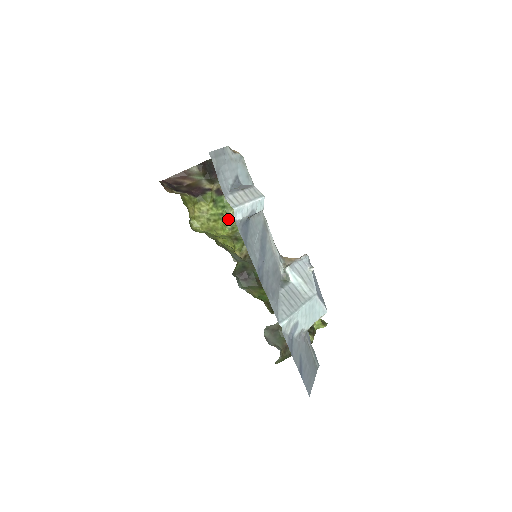
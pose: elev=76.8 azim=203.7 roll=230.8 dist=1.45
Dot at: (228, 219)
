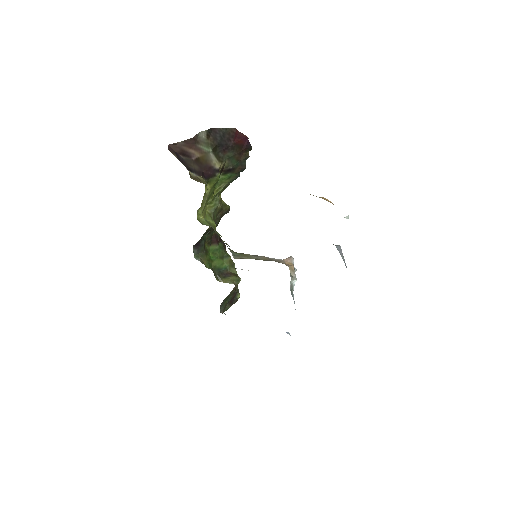
Dot at: (212, 195)
